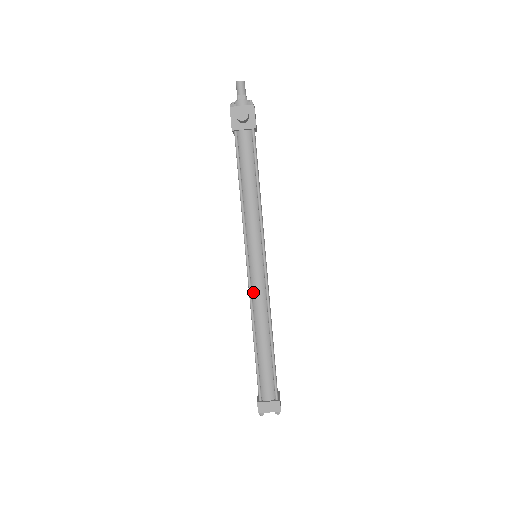
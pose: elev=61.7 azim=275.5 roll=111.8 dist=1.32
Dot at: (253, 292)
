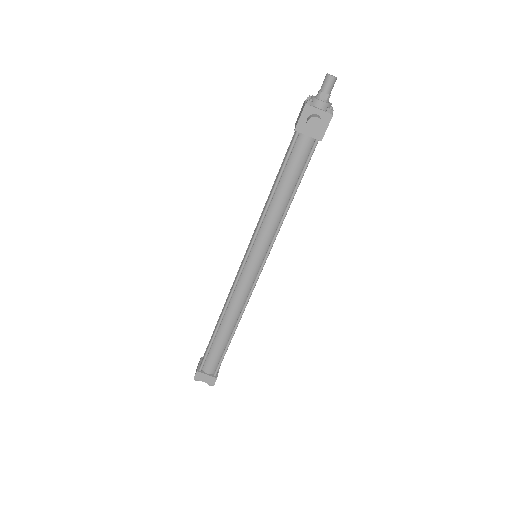
Dot at: (237, 288)
